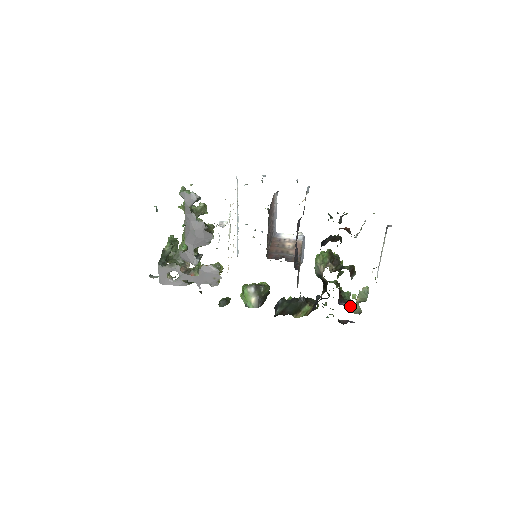
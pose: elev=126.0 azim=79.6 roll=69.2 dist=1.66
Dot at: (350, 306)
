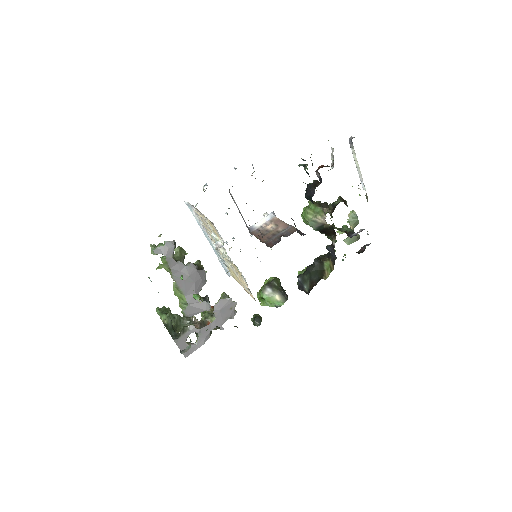
Dot at: occluded
